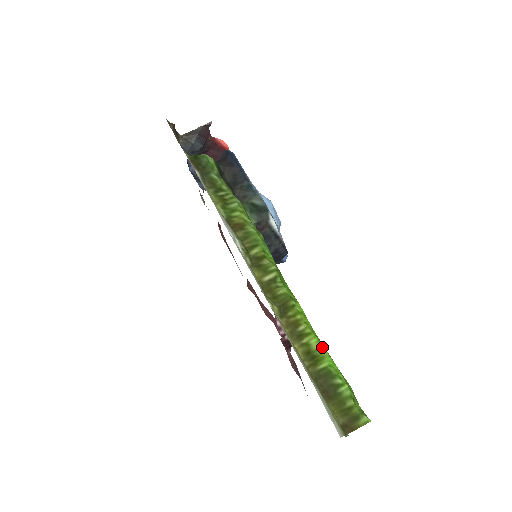
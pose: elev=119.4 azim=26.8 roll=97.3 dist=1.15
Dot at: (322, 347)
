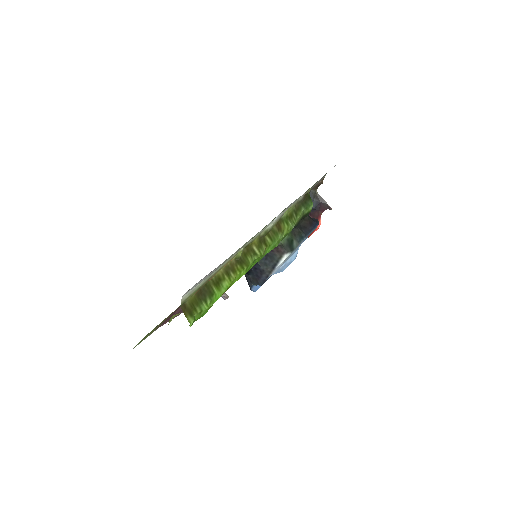
Dot at: (225, 290)
